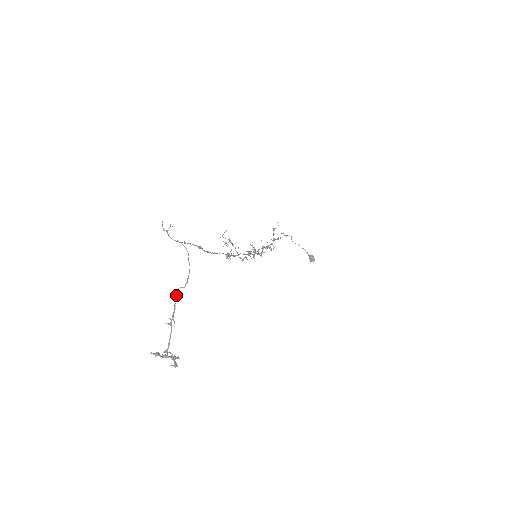
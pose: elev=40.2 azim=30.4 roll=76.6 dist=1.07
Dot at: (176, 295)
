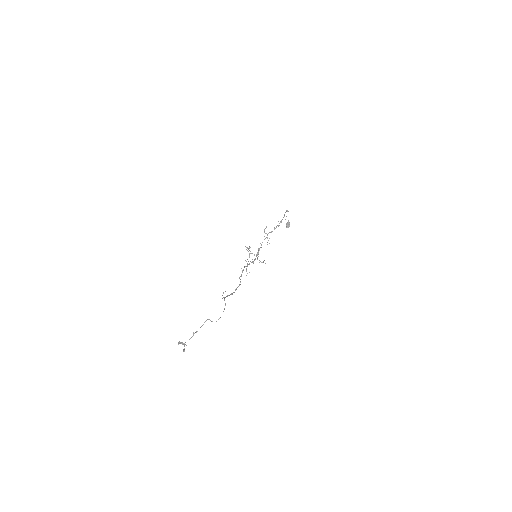
Dot at: occluded
